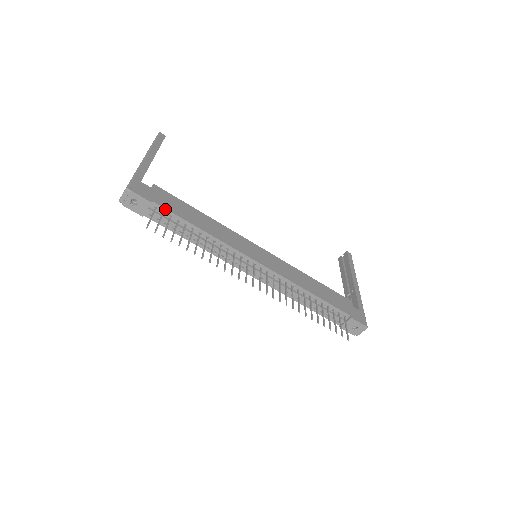
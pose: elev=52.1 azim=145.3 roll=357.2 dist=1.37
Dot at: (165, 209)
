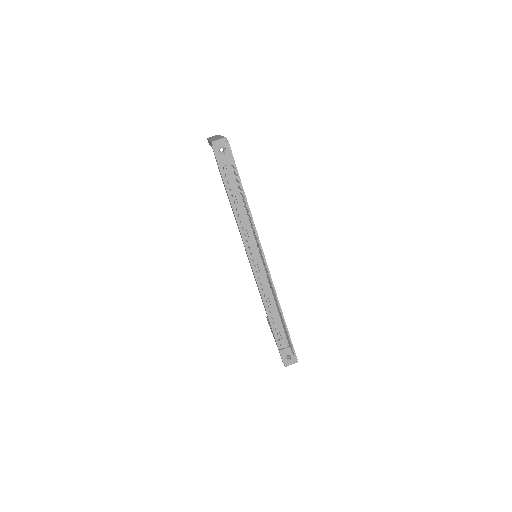
Dot at: (237, 171)
